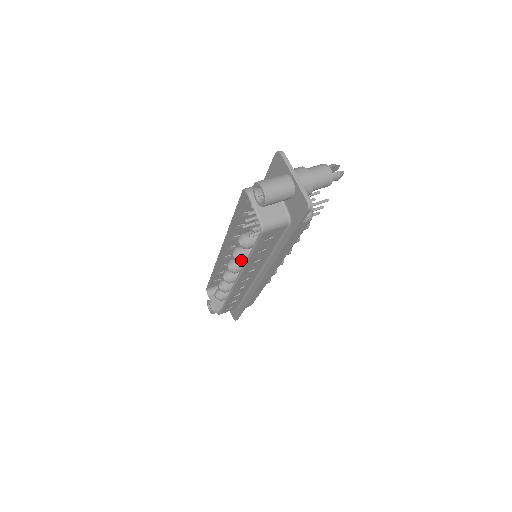
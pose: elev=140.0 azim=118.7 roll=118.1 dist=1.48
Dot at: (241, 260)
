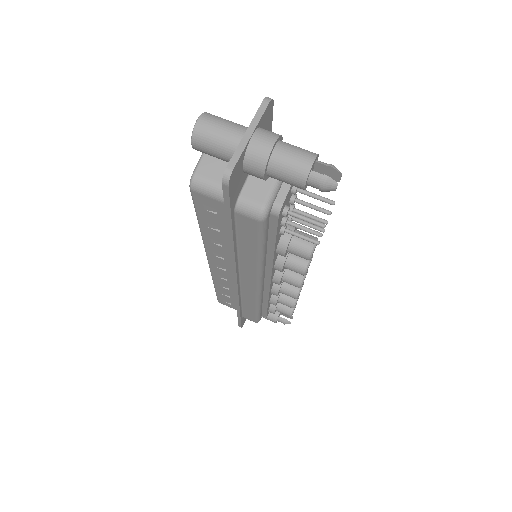
Dot at: occluded
